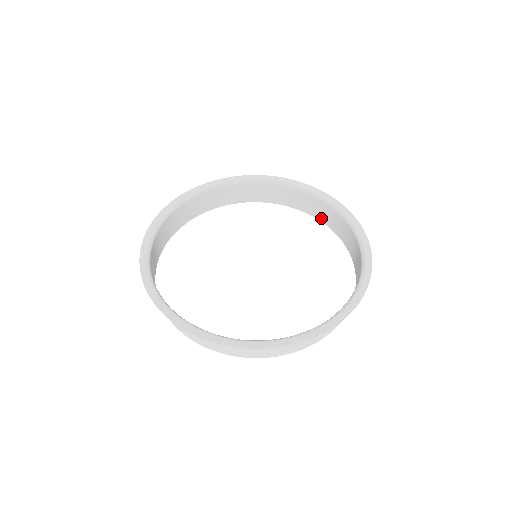
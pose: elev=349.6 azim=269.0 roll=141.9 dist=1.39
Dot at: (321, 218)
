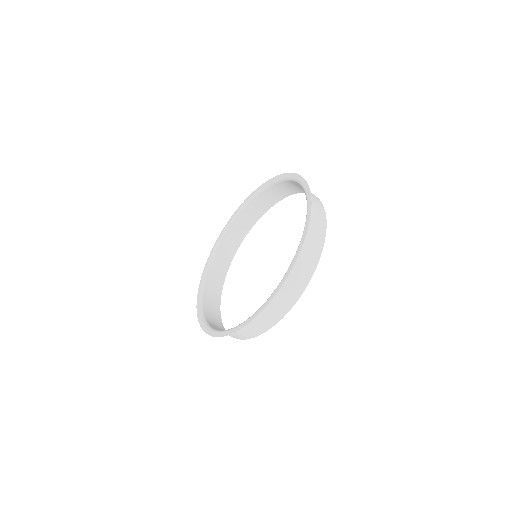
Dot at: (301, 191)
